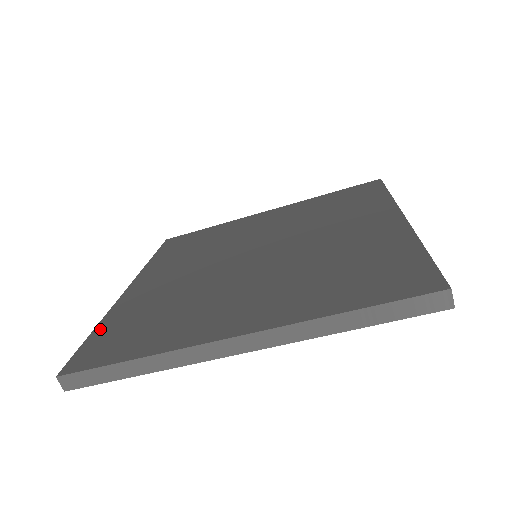
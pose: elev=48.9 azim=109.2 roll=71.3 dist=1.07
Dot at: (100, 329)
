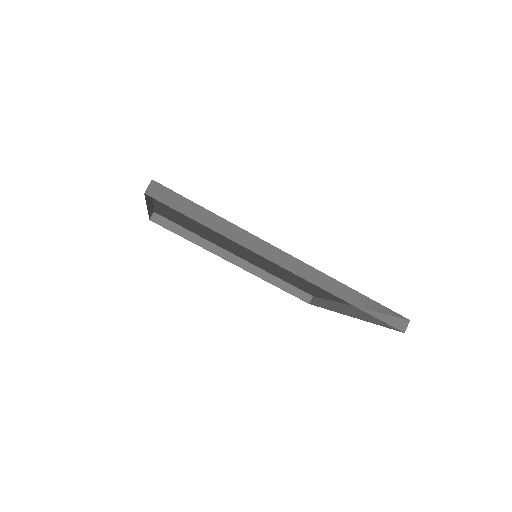
Dot at: occluded
